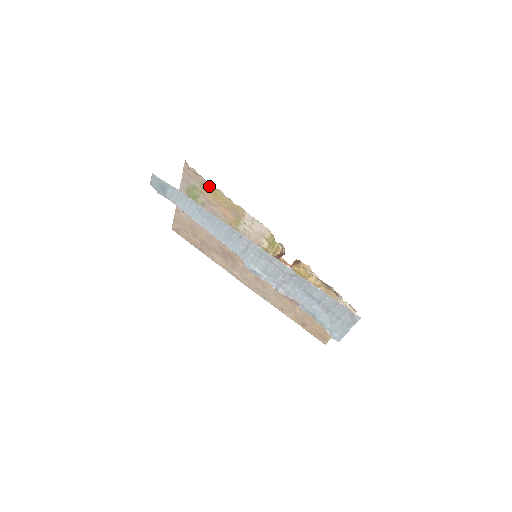
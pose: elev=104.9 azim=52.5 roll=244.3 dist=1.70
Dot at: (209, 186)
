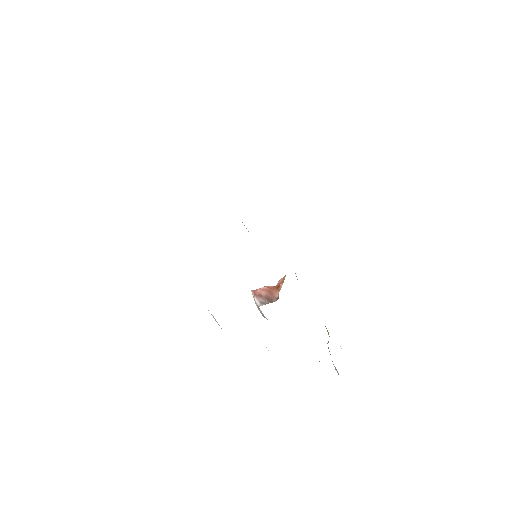
Dot at: occluded
